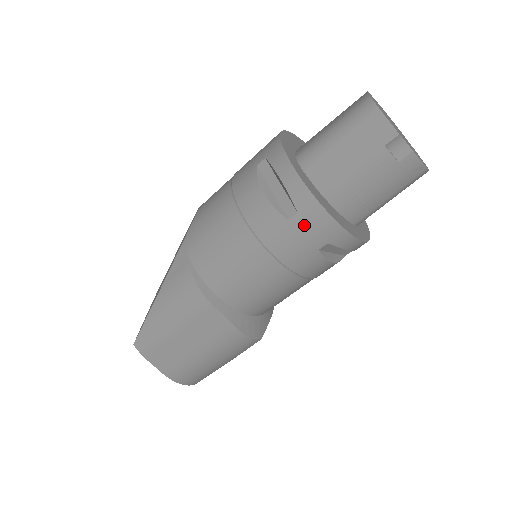
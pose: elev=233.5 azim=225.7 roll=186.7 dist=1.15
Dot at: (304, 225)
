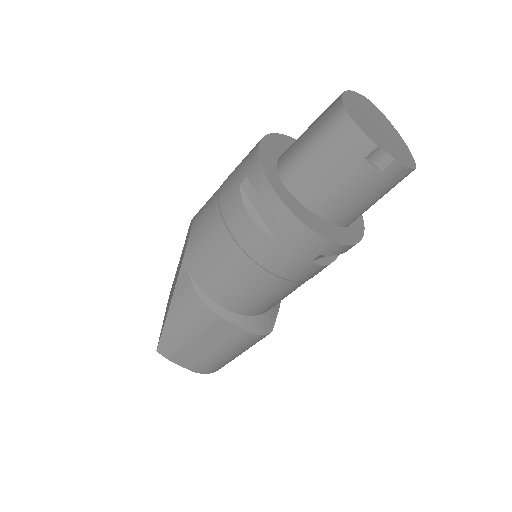
Dot at: (293, 244)
